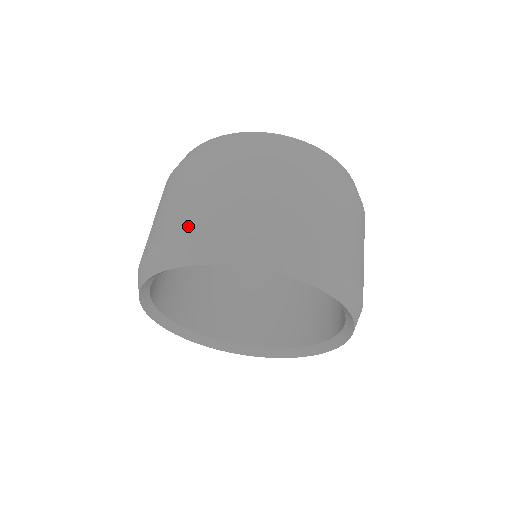
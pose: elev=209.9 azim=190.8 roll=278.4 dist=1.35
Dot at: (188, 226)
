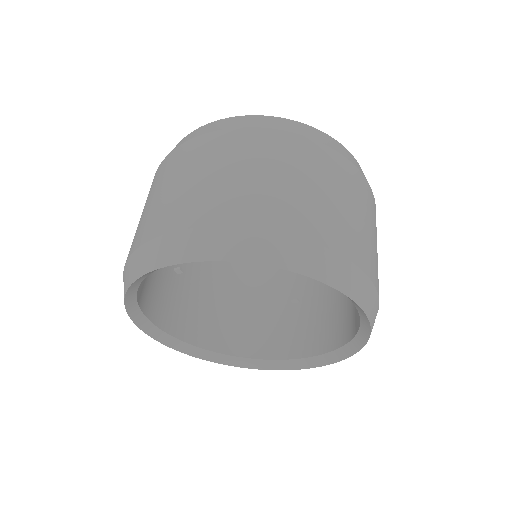
Dot at: (313, 229)
